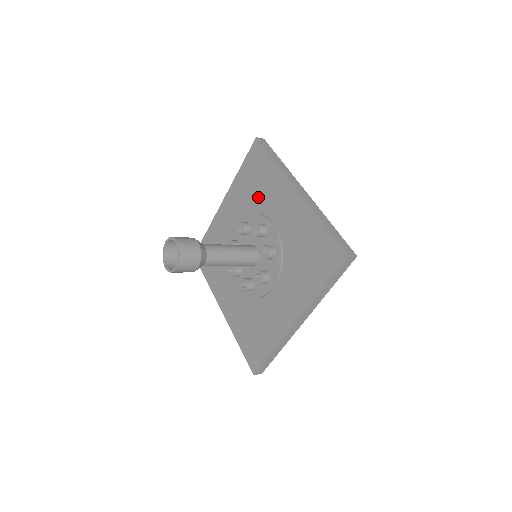
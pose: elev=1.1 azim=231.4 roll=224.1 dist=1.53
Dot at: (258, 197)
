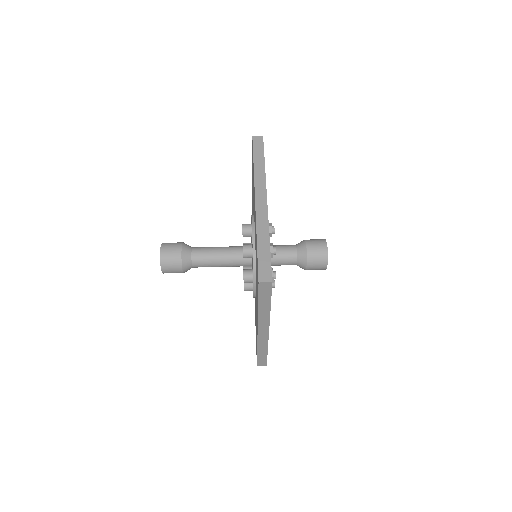
Dot at: (256, 272)
